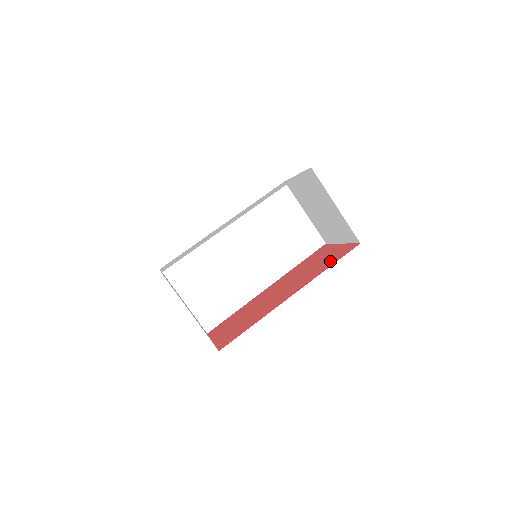
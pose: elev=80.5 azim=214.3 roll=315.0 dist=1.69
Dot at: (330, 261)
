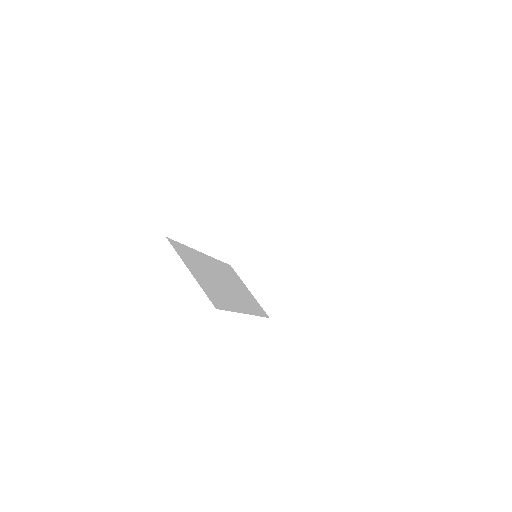
Dot at: occluded
